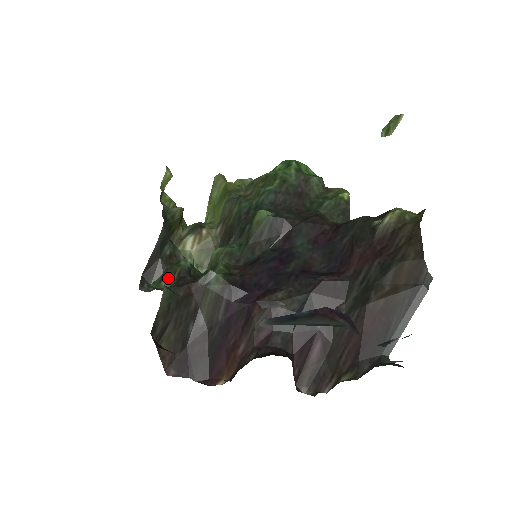
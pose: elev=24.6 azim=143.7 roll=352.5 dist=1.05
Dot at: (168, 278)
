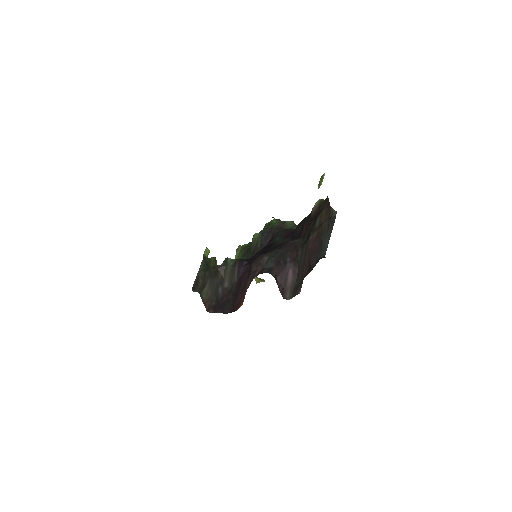
Dot at: occluded
